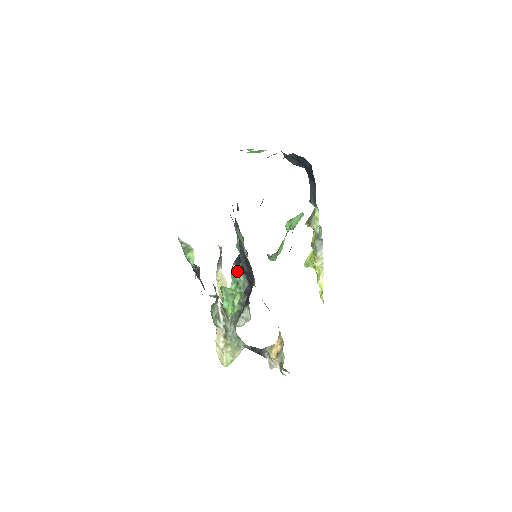
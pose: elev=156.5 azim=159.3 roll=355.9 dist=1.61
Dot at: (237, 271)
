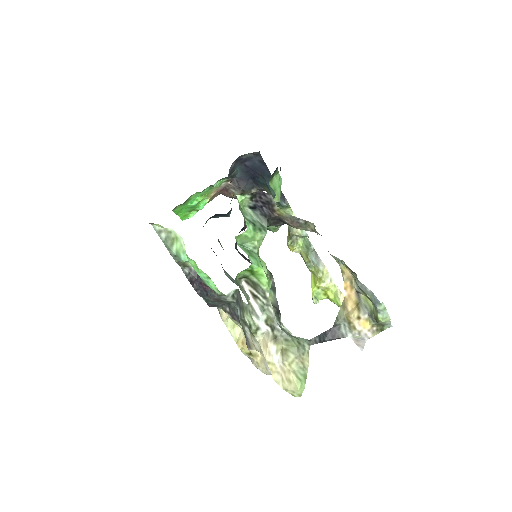
Dot at: (245, 213)
